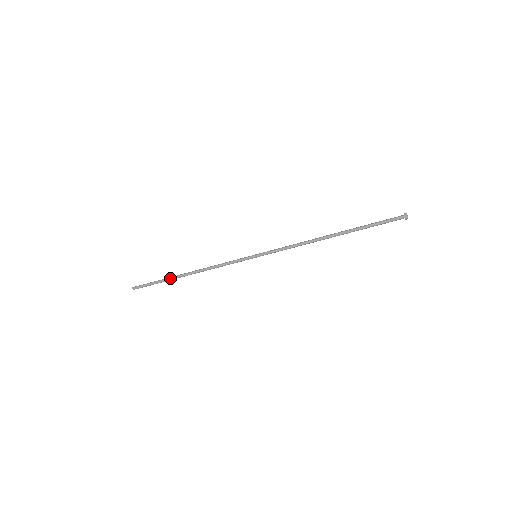
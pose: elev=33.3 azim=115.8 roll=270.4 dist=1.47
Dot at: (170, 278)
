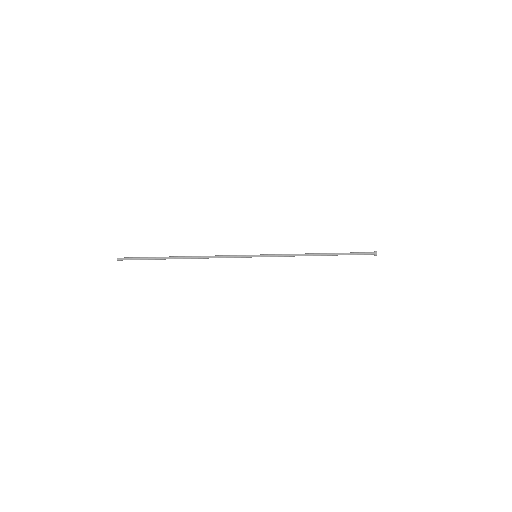
Dot at: occluded
